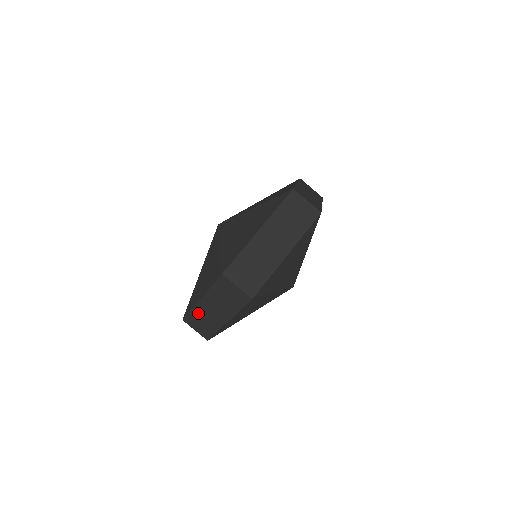
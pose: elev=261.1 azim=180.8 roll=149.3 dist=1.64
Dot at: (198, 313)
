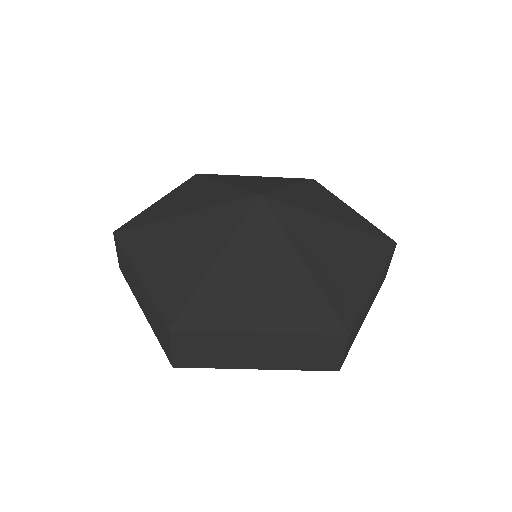
Dot at: (128, 264)
